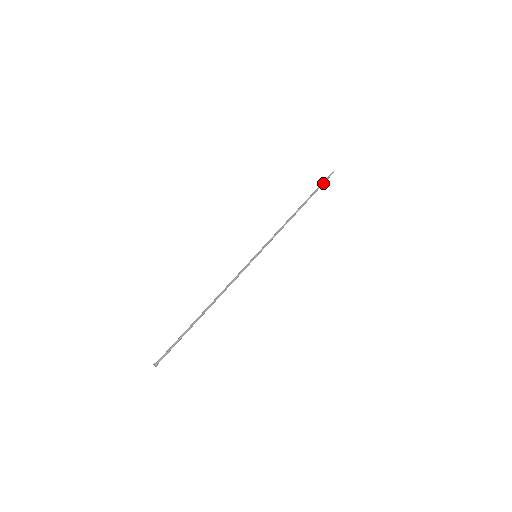
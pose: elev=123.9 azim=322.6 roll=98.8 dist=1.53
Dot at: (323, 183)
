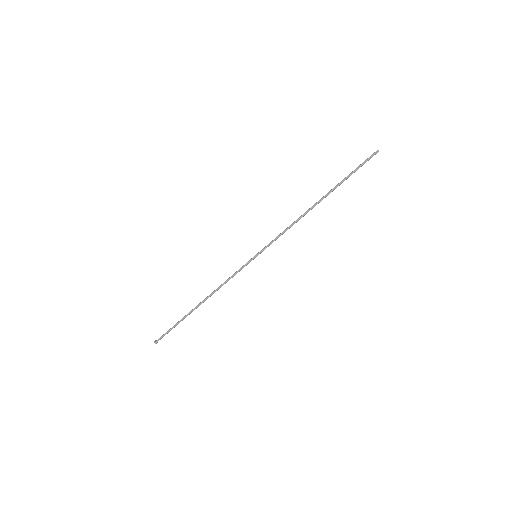
Dot at: occluded
